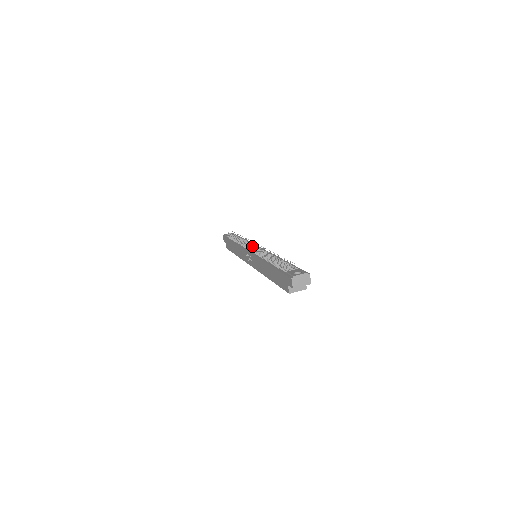
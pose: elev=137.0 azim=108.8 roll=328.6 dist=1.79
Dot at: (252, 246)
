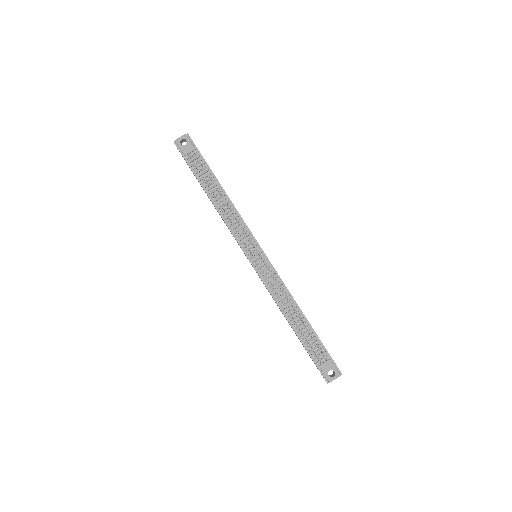
Dot at: (254, 259)
